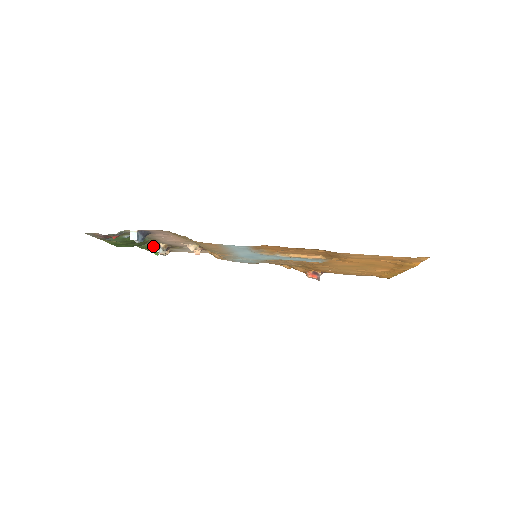
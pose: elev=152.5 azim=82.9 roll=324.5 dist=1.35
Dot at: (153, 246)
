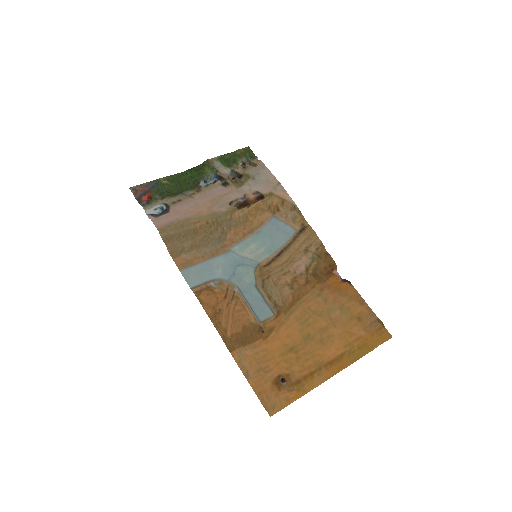
Dot at: (208, 184)
